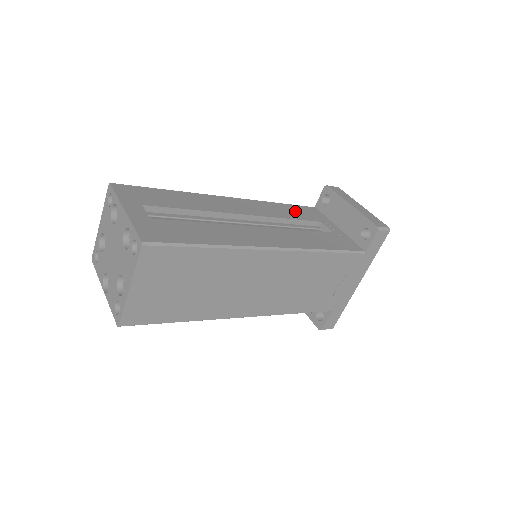
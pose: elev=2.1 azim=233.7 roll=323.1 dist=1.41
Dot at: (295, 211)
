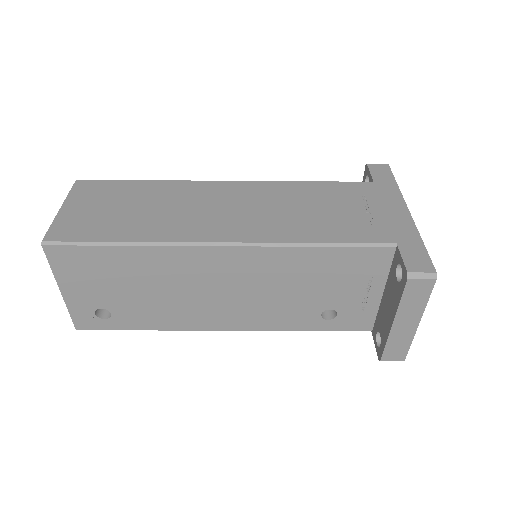
Dot at: occluded
